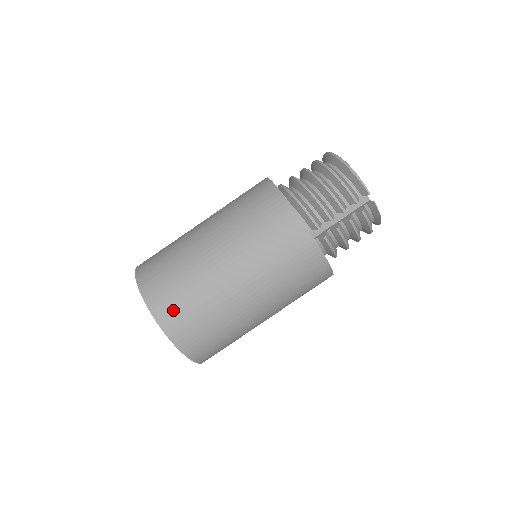
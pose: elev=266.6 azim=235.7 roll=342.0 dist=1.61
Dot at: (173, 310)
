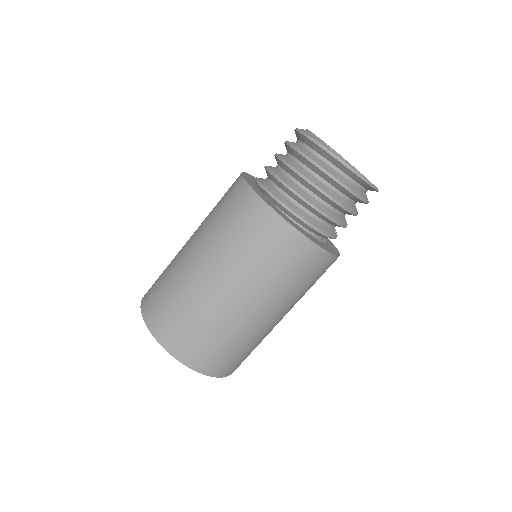
Dot at: (237, 364)
